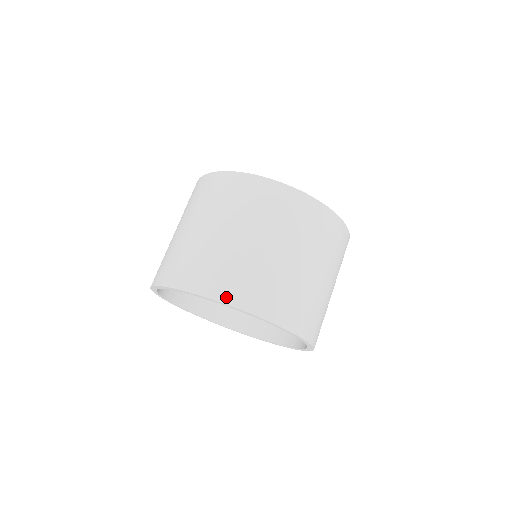
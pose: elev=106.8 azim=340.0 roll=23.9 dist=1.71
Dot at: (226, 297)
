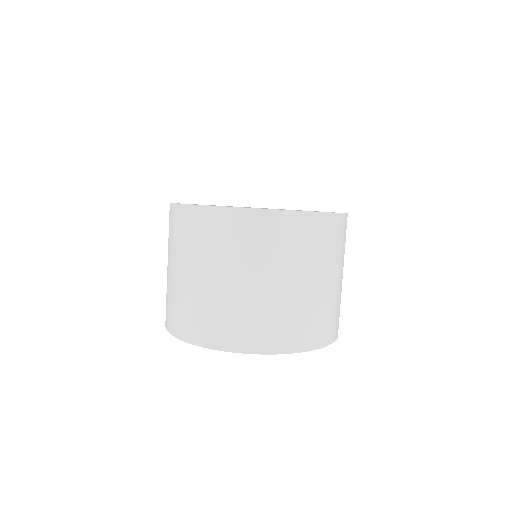
Dot at: (260, 348)
